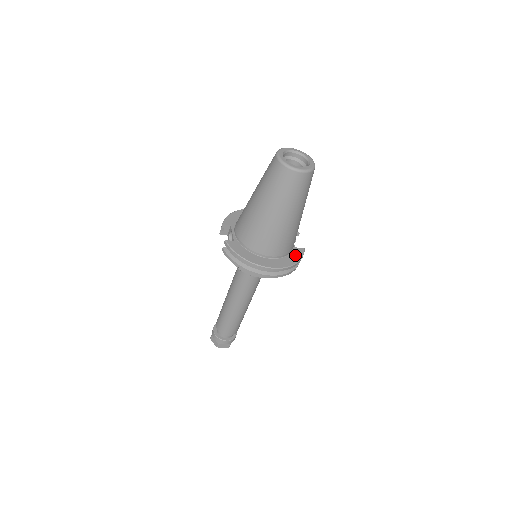
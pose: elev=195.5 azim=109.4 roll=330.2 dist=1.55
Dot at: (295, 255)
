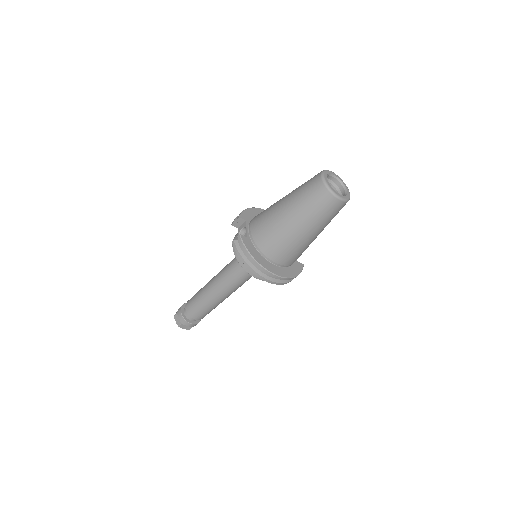
Dot at: (296, 268)
